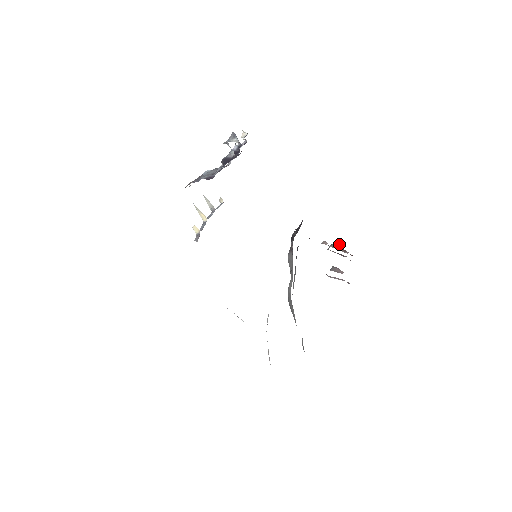
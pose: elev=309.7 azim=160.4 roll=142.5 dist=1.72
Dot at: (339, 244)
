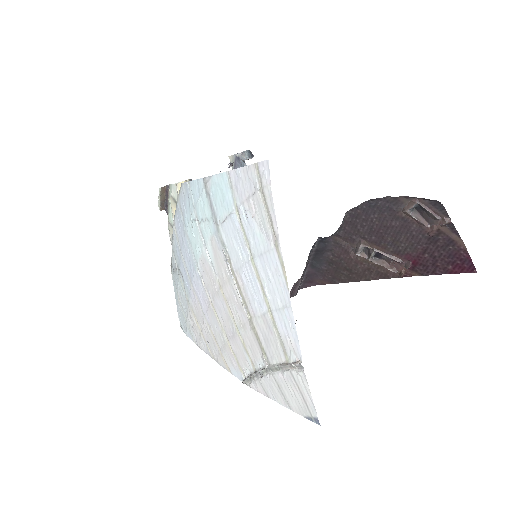
Dot at: (383, 259)
